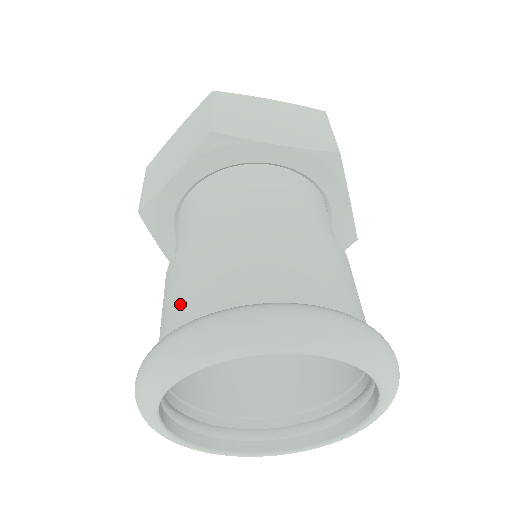
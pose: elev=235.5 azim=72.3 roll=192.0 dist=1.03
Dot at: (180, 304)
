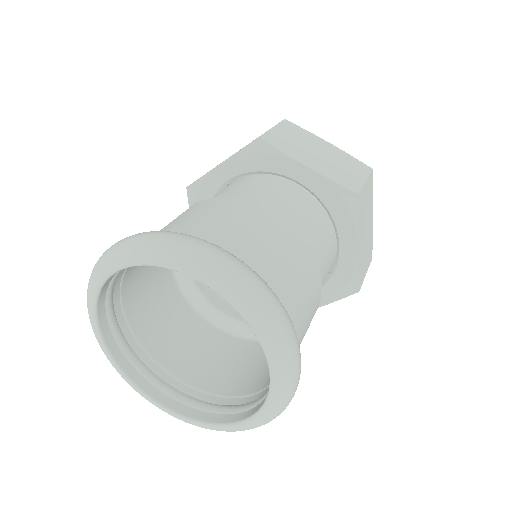
Dot at: occluded
